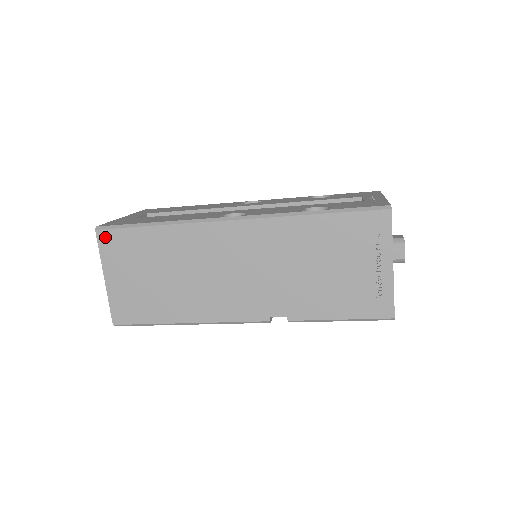
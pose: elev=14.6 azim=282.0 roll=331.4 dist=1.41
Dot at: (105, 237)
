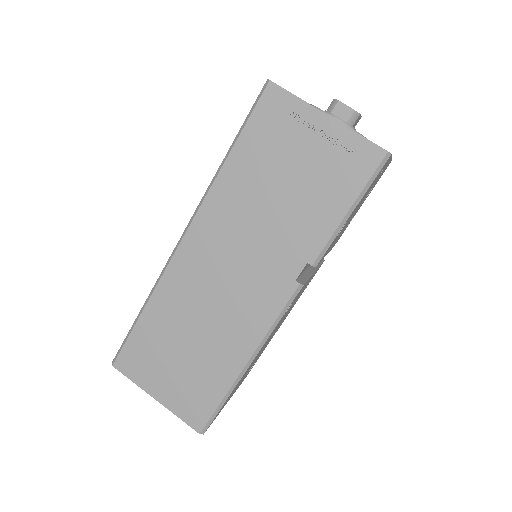
Dot at: (123, 363)
